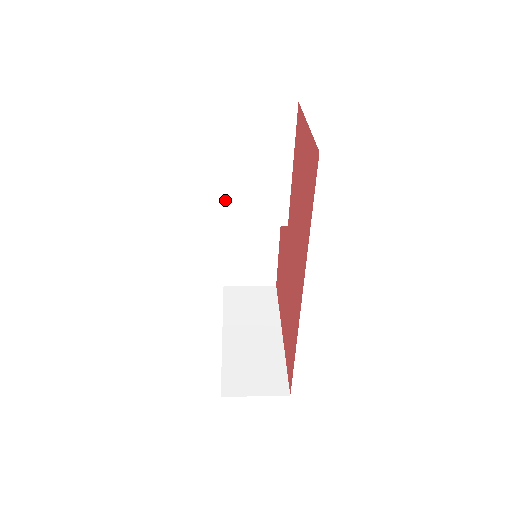
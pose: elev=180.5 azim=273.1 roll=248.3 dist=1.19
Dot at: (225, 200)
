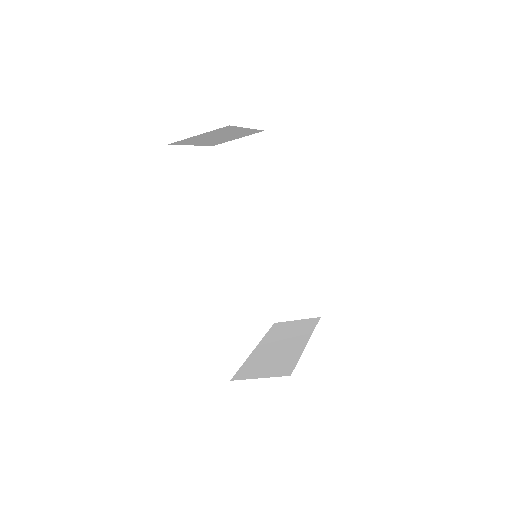
Dot at: (236, 222)
